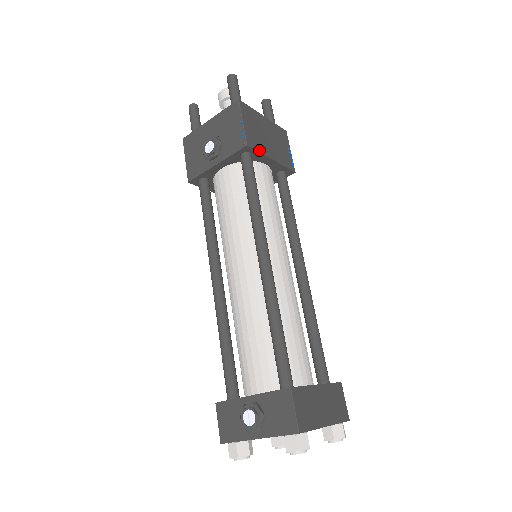
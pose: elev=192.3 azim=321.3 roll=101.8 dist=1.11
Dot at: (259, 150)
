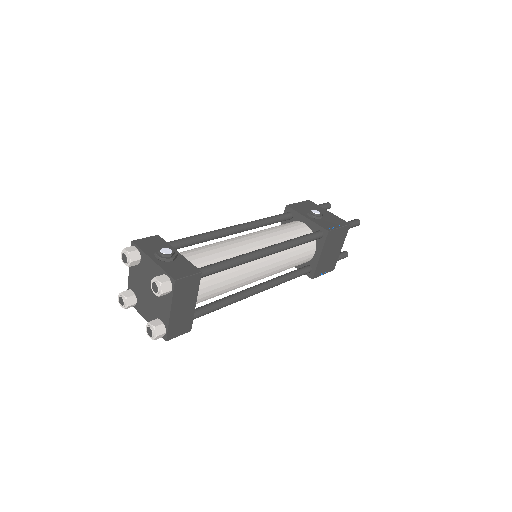
Dot at: (326, 242)
